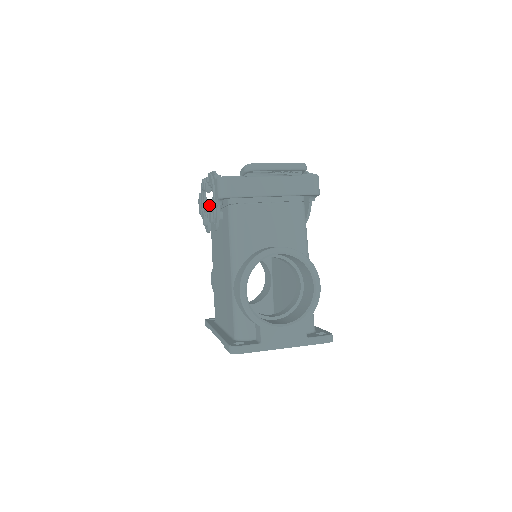
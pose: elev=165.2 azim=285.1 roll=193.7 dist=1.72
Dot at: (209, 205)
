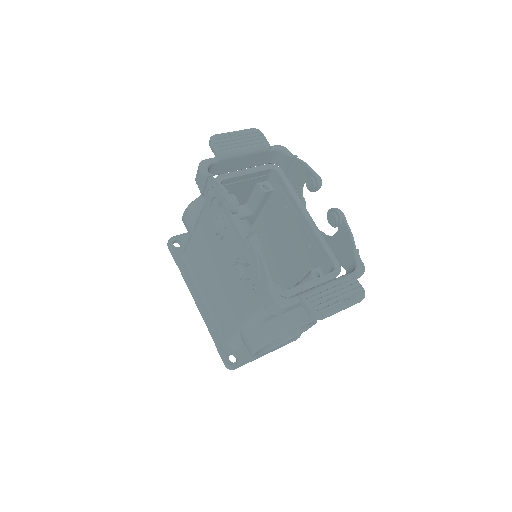
Dot at: (210, 170)
